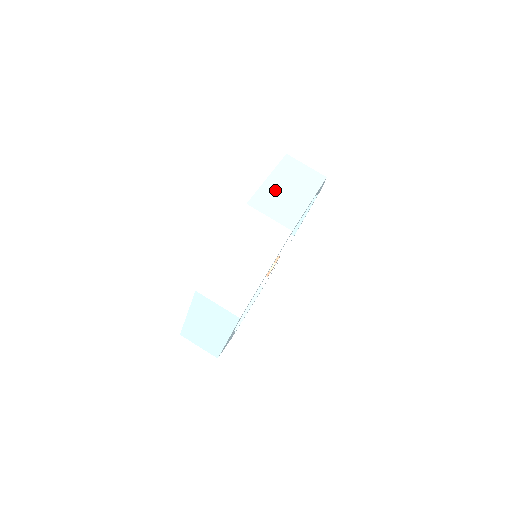
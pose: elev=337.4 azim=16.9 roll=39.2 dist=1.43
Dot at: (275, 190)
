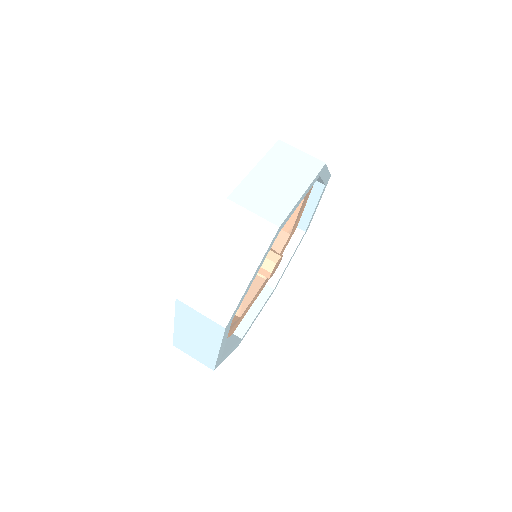
Dot at: occluded
